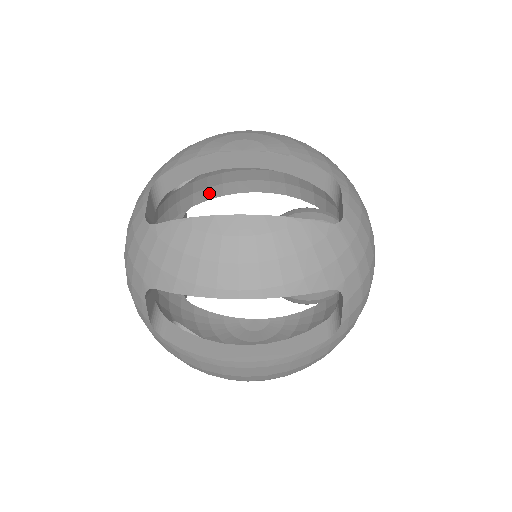
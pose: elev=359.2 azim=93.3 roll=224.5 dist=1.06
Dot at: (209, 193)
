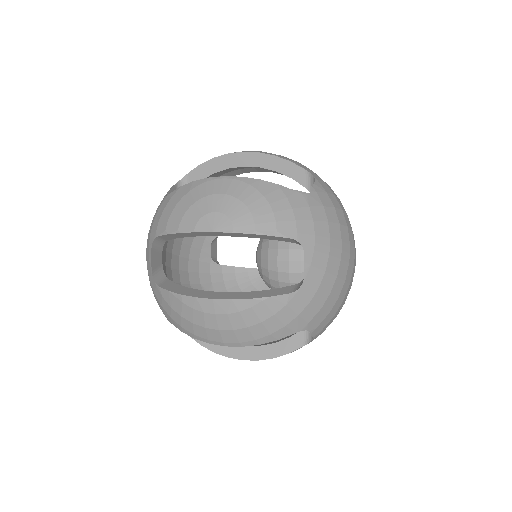
Dot at: occluded
